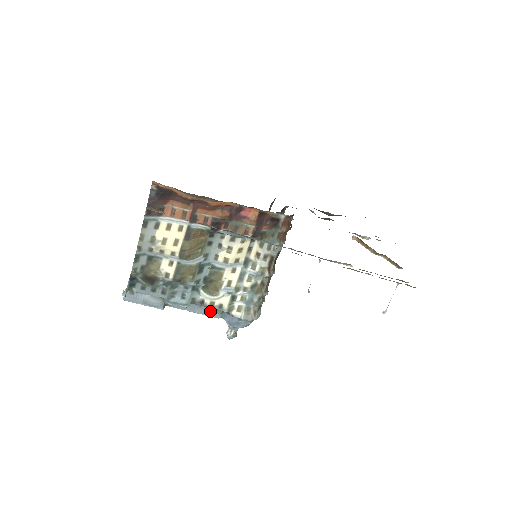
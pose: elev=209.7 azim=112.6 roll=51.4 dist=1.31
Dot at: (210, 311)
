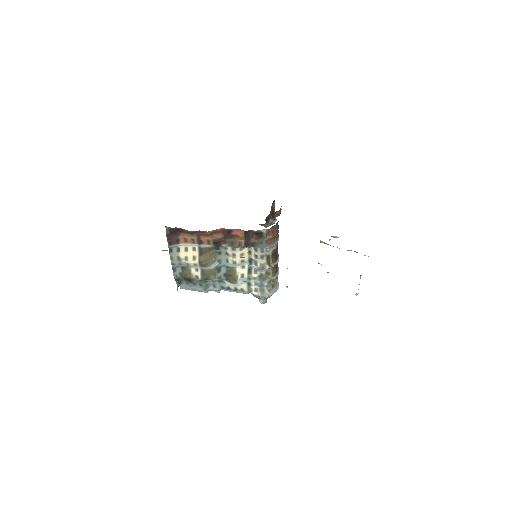
Dot at: occluded
